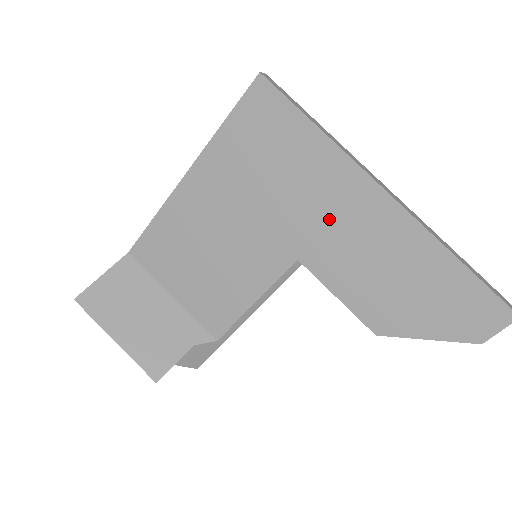
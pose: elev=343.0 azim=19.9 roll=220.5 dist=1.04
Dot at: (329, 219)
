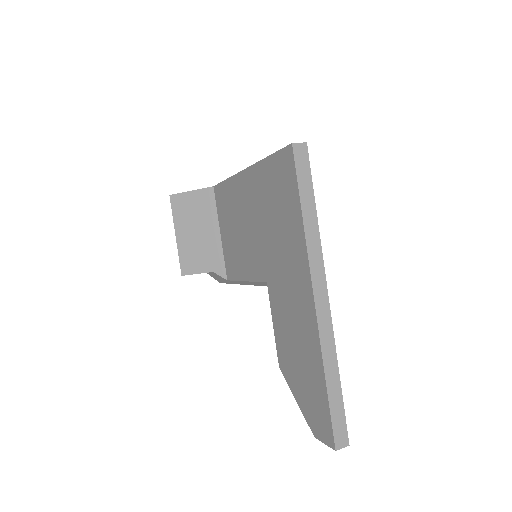
Dot at: (286, 278)
